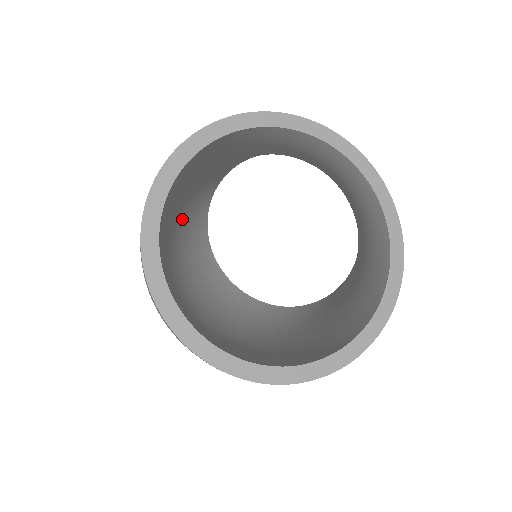
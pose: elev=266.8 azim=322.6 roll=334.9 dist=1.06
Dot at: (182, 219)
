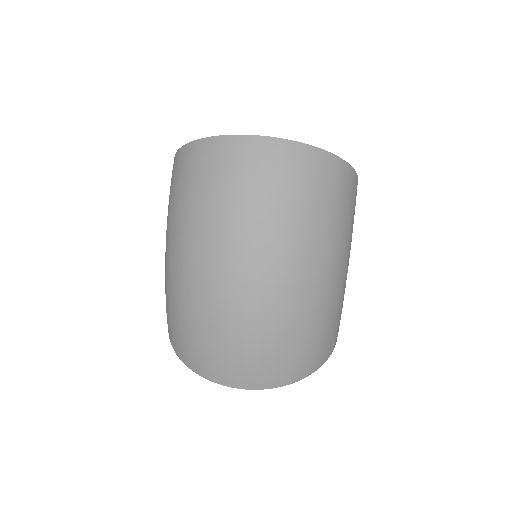
Dot at: occluded
